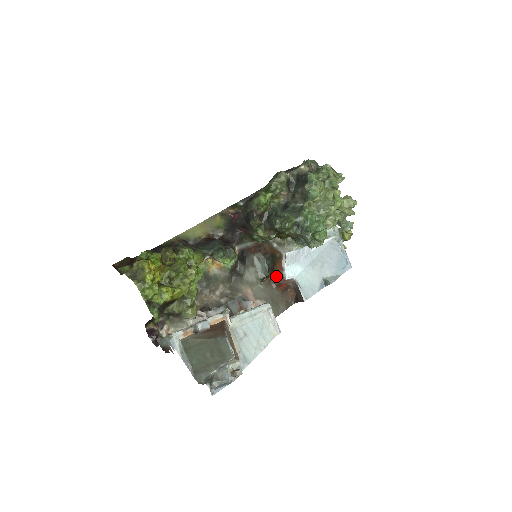
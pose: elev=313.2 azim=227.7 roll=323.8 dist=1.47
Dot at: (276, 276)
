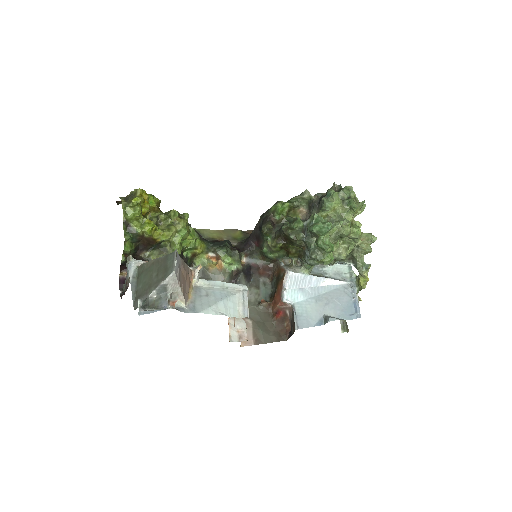
Dot at: (275, 301)
